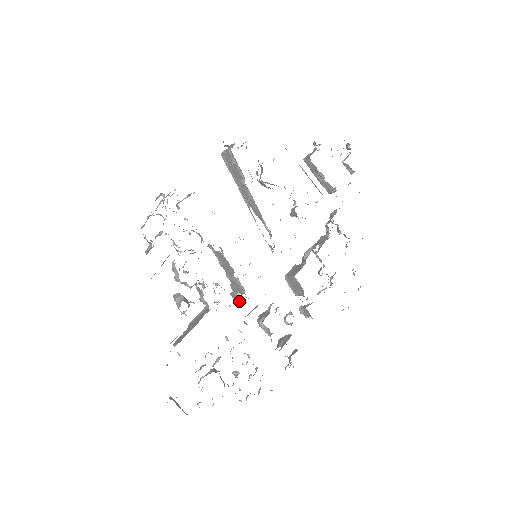
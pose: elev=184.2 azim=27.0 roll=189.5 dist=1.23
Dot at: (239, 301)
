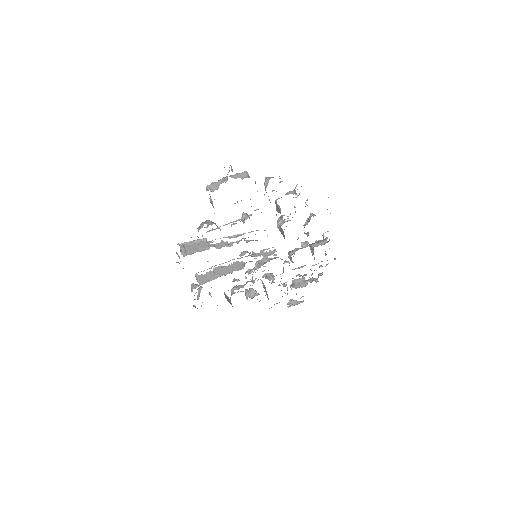
Dot at: occluded
